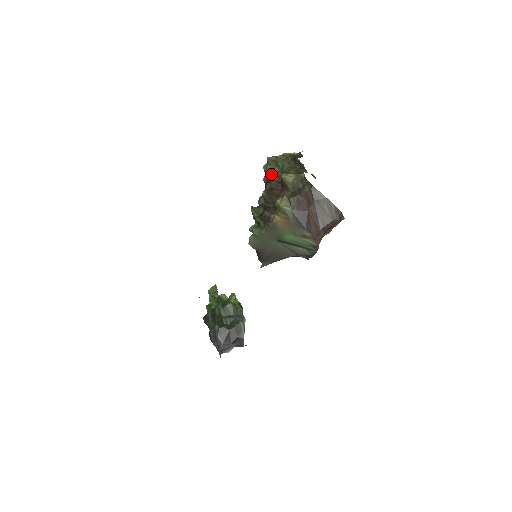
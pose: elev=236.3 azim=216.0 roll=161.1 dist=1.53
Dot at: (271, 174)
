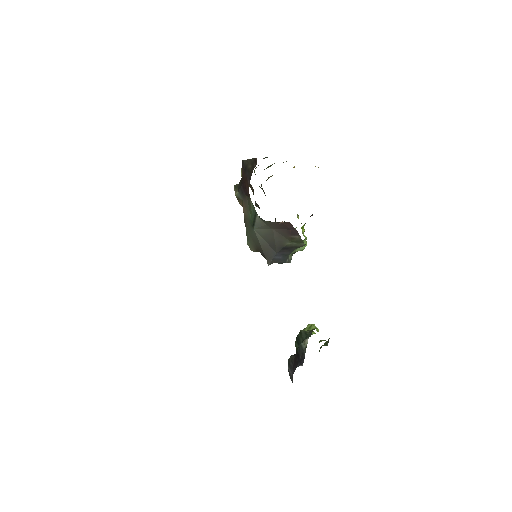
Dot at: occluded
